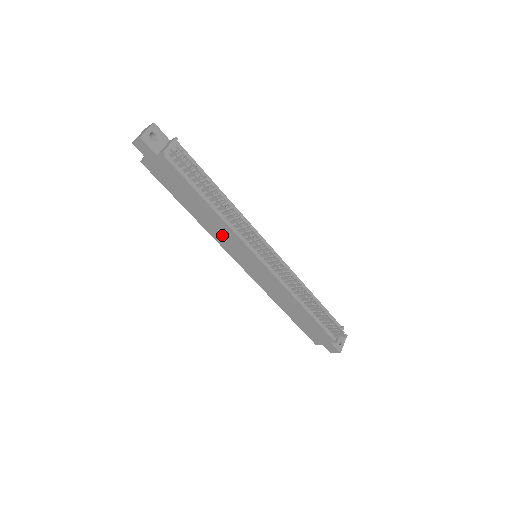
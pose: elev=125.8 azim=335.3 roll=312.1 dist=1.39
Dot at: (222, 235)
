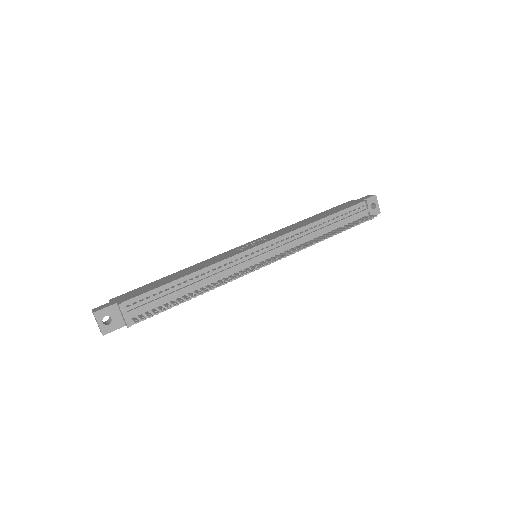
Dot at: occluded
